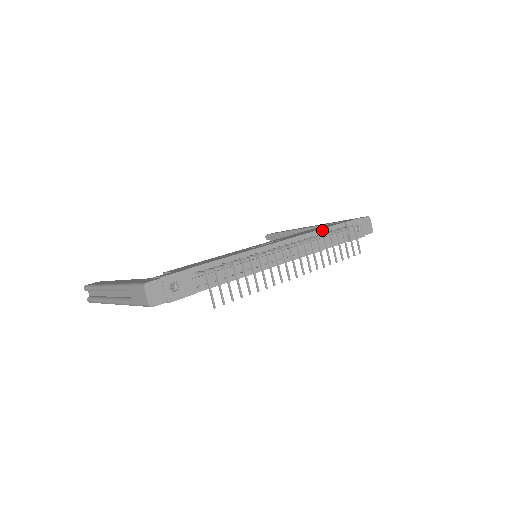
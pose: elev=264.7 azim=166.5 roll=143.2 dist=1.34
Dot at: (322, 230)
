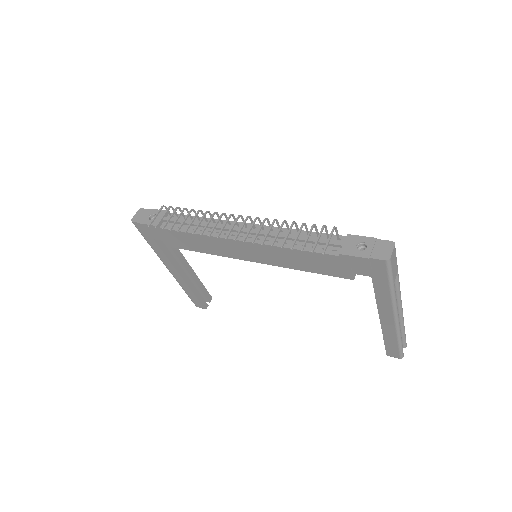
Dot at: occluded
